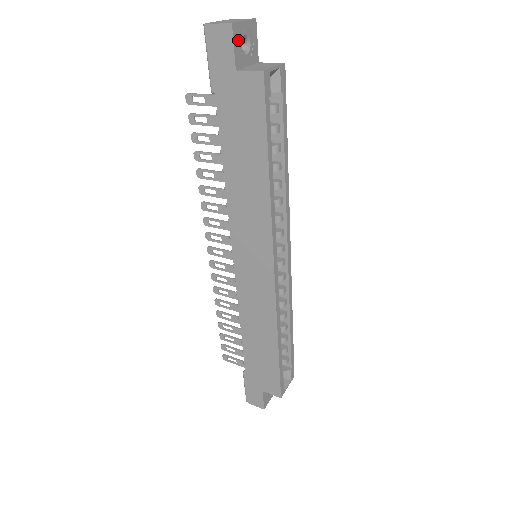
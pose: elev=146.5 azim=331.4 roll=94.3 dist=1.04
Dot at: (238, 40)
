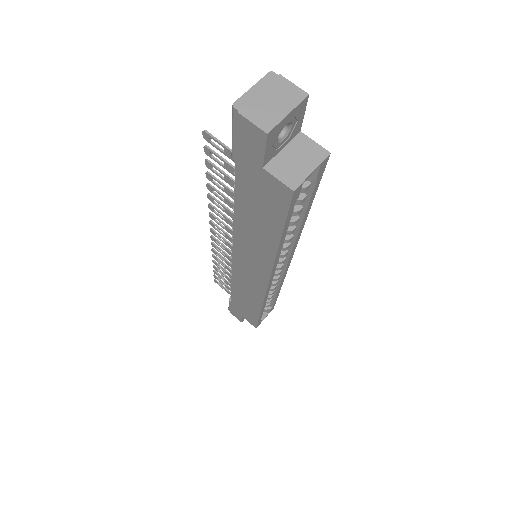
Dot at: (273, 139)
